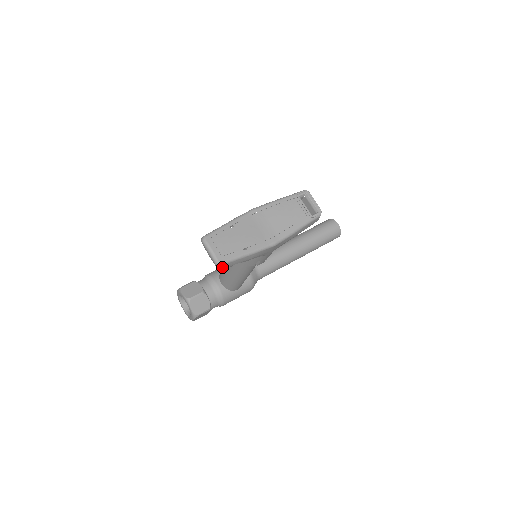
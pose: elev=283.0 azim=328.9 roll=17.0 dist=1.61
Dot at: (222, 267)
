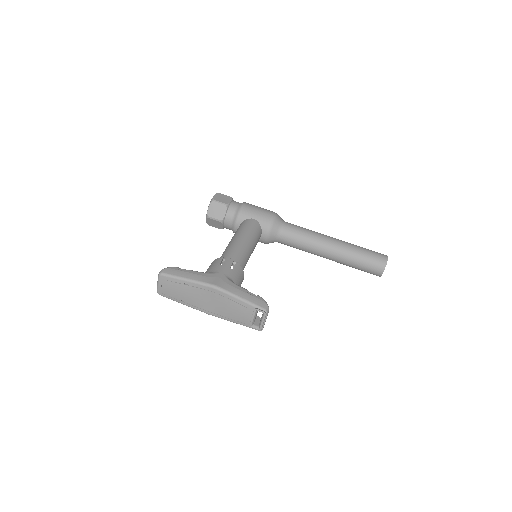
Dot at: occluded
